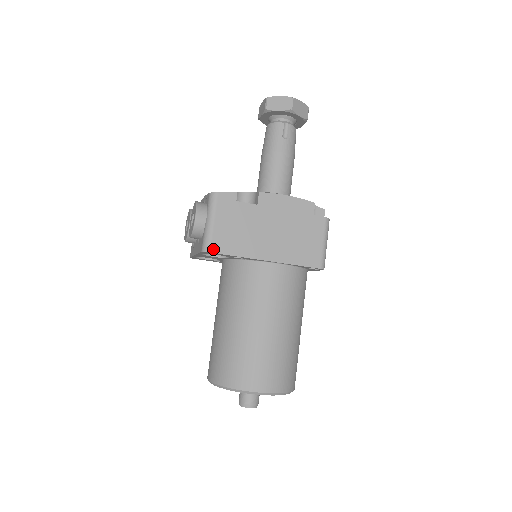
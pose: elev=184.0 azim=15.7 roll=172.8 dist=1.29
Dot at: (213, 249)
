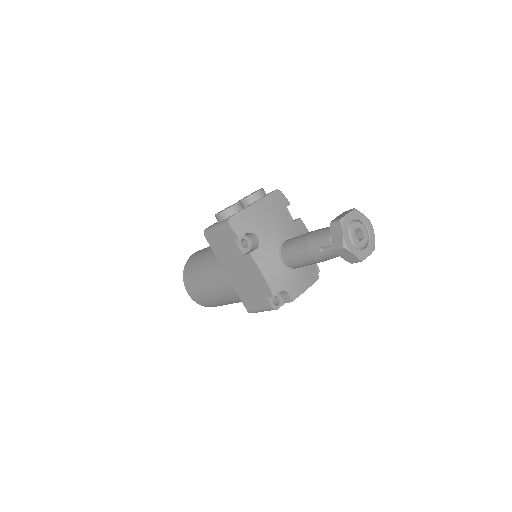
Dot at: (207, 237)
